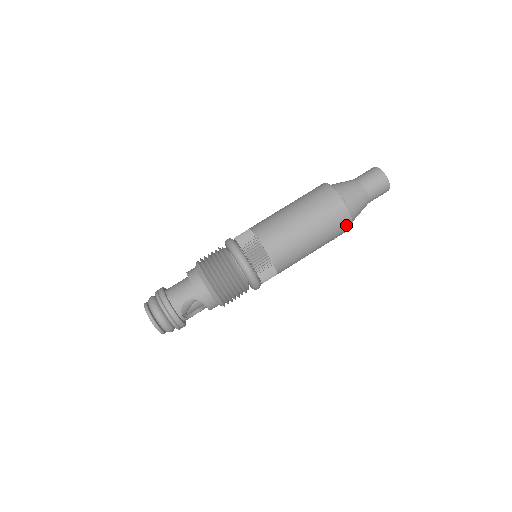
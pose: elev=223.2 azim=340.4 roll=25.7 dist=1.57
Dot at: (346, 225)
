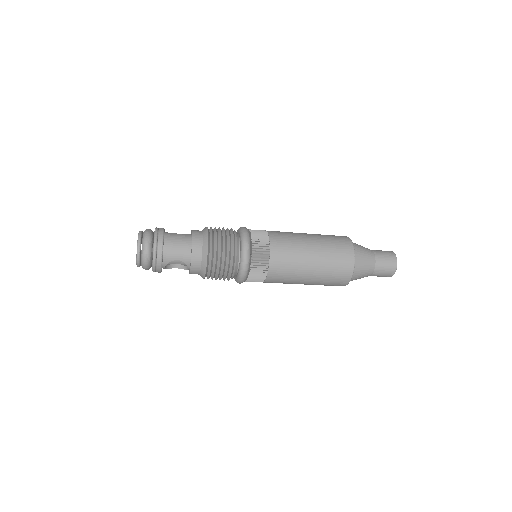
Dot at: (339, 285)
